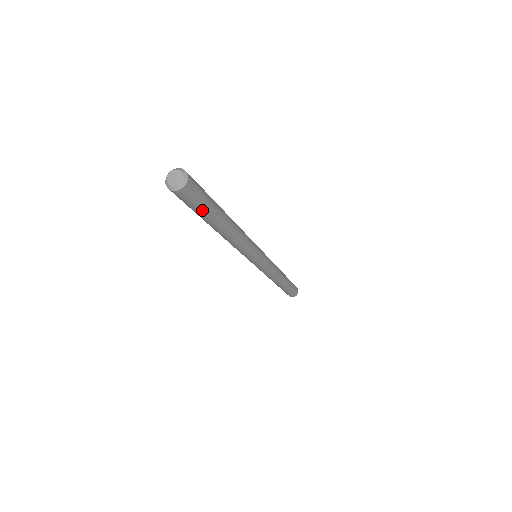
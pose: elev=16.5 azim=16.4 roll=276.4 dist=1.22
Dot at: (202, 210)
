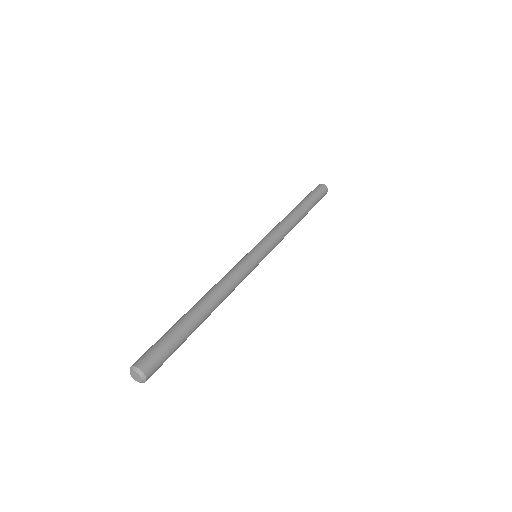
Dot at: (173, 351)
